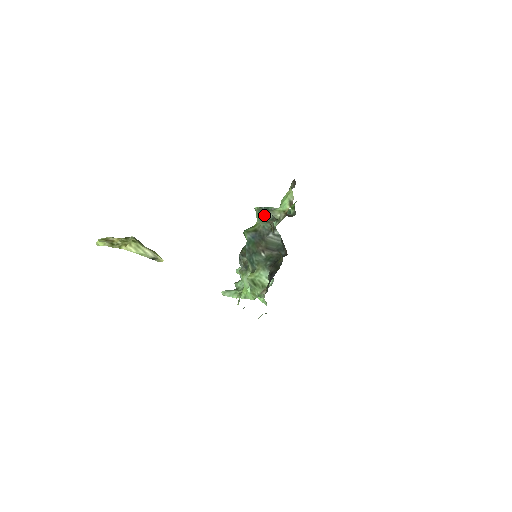
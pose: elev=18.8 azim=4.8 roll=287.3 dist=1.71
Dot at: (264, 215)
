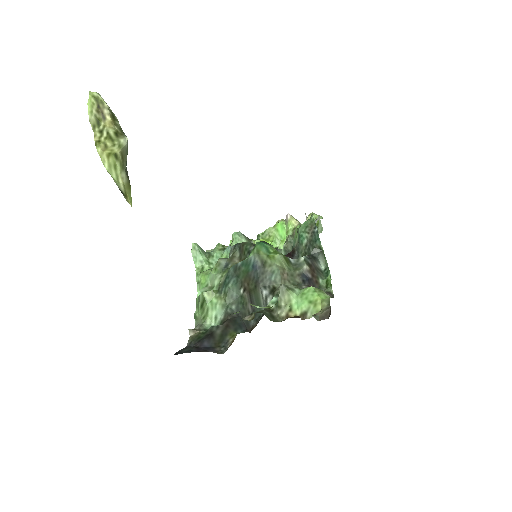
Dot at: (307, 237)
